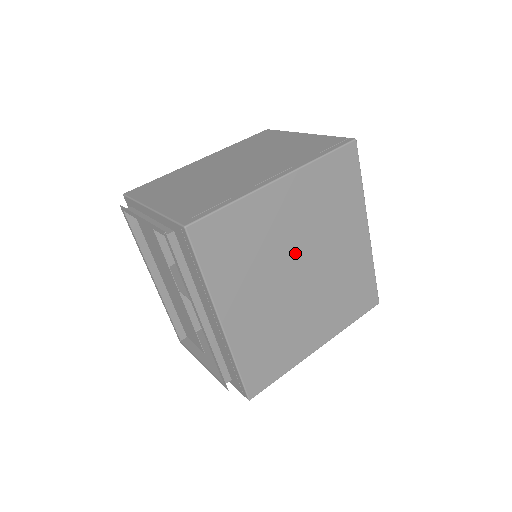
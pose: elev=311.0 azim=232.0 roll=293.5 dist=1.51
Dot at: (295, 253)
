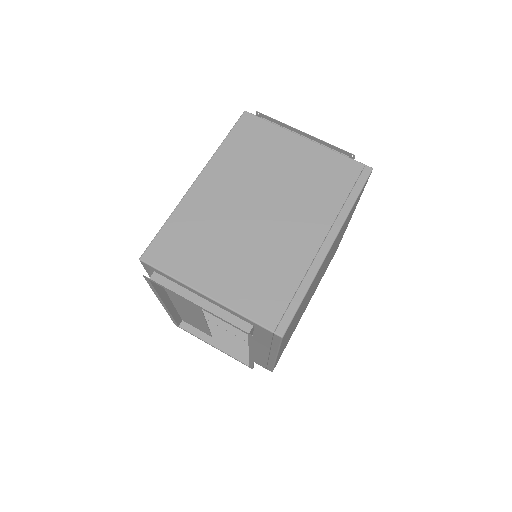
Dot at: occluded
